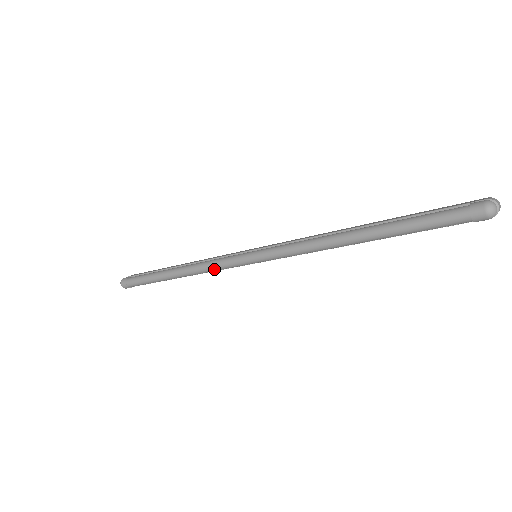
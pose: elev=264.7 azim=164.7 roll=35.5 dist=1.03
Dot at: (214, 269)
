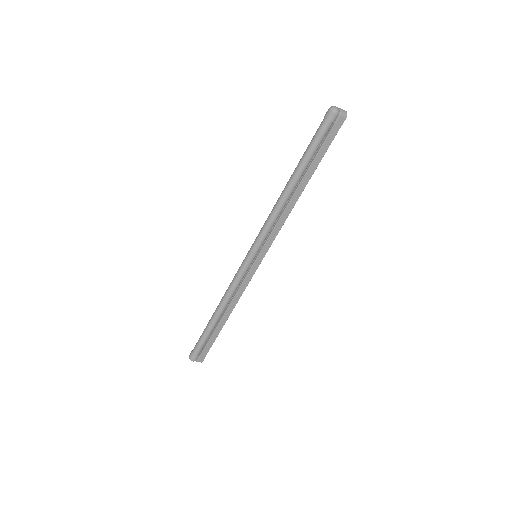
Dot at: (234, 283)
